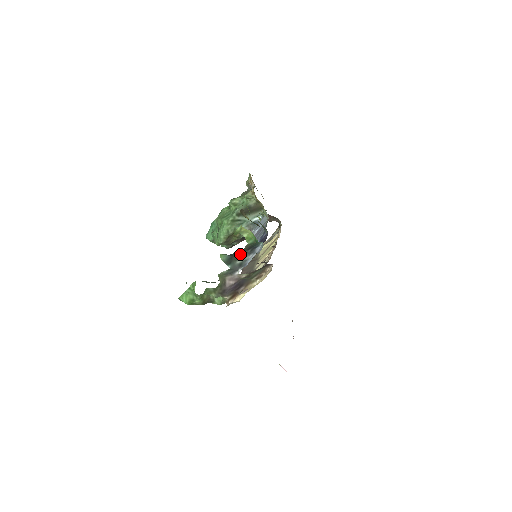
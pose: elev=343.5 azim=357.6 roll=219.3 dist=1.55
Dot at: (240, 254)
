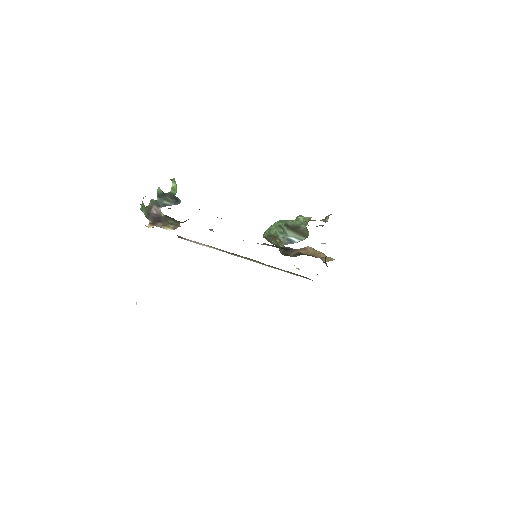
Dot at: (169, 198)
